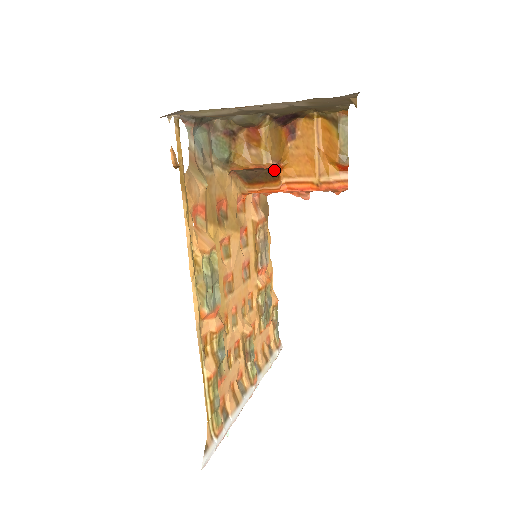
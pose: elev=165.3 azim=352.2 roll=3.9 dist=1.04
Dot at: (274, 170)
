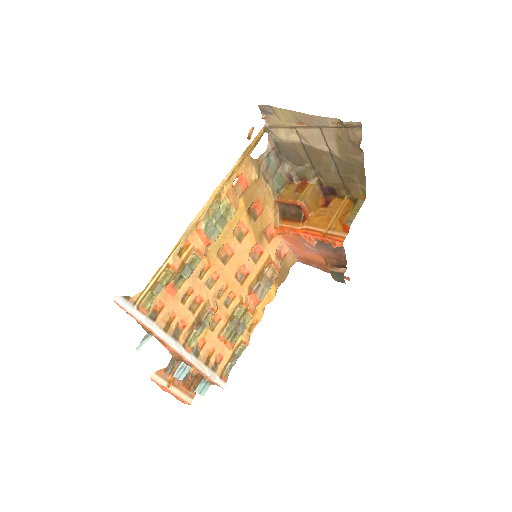
Dot at: (302, 214)
